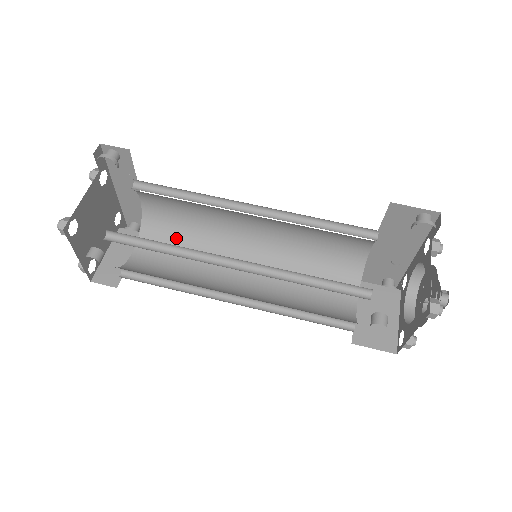
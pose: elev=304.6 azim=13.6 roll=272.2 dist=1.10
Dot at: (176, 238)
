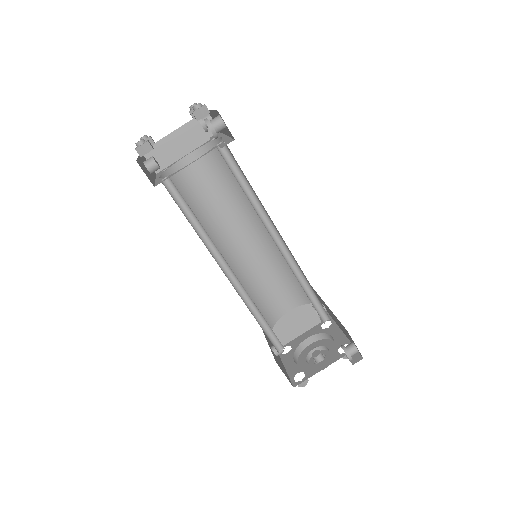
Dot at: (226, 174)
